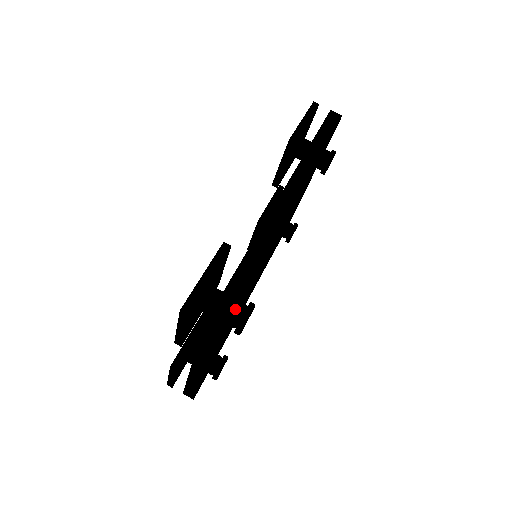
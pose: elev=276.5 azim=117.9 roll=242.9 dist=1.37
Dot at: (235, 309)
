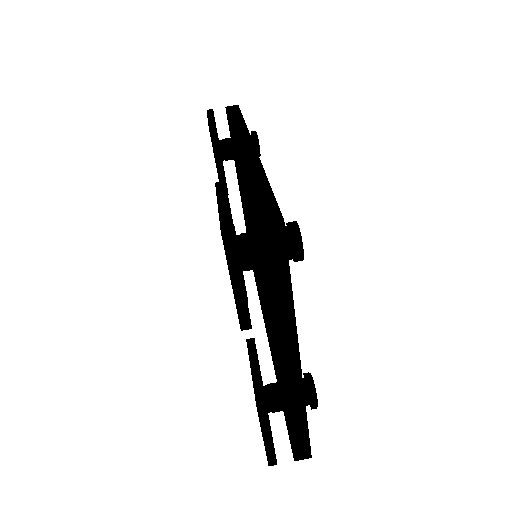
Dot at: occluded
